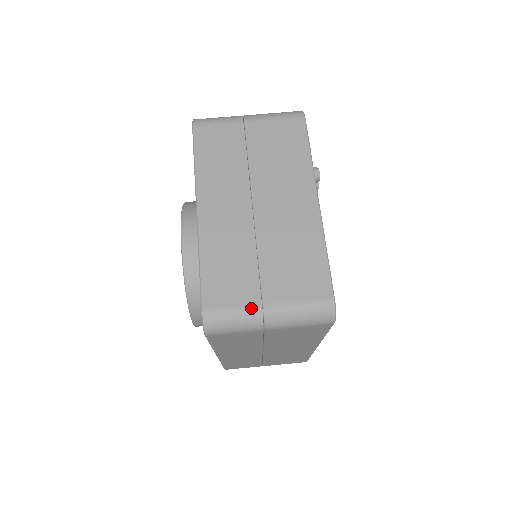
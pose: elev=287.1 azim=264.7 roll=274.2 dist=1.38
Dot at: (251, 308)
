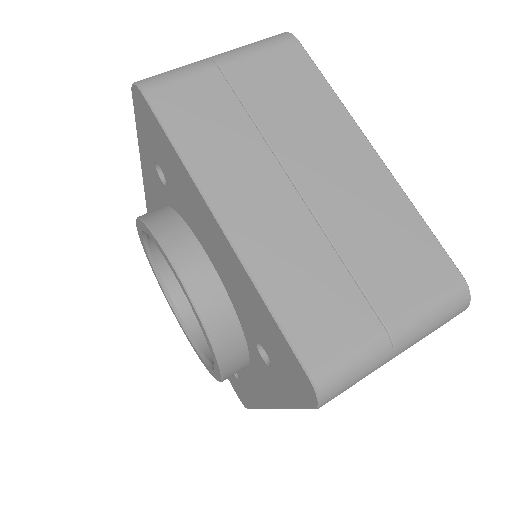
Dot at: (374, 340)
